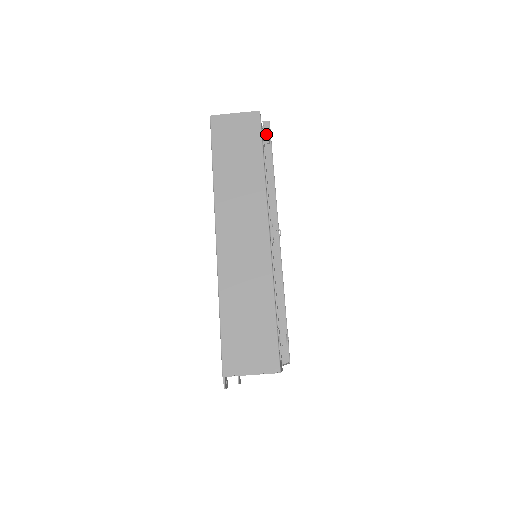
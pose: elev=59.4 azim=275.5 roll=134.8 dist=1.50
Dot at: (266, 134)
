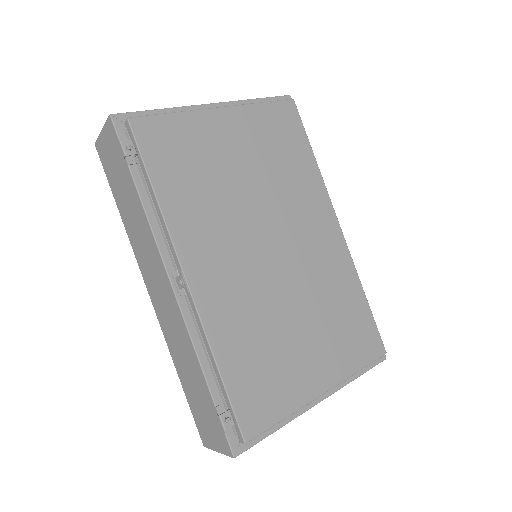
Dot at: (121, 150)
